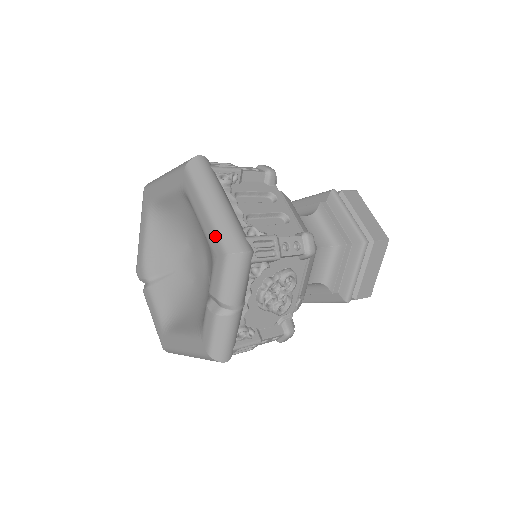
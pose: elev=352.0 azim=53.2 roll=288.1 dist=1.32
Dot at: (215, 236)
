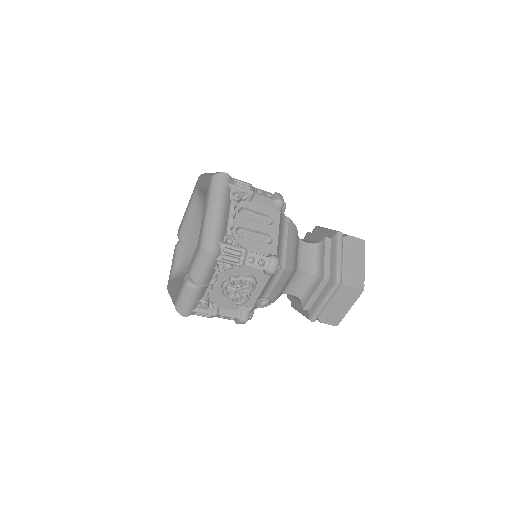
Dot at: (202, 233)
